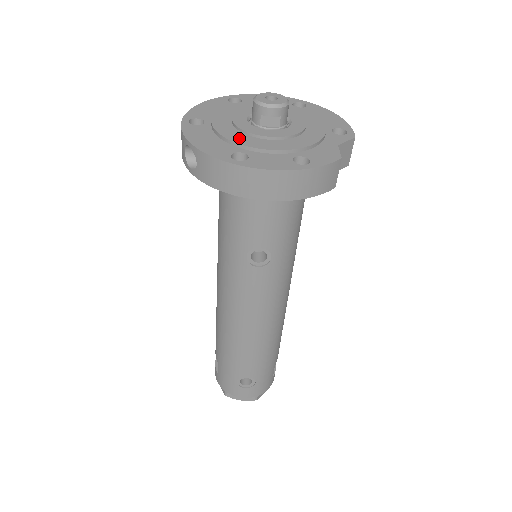
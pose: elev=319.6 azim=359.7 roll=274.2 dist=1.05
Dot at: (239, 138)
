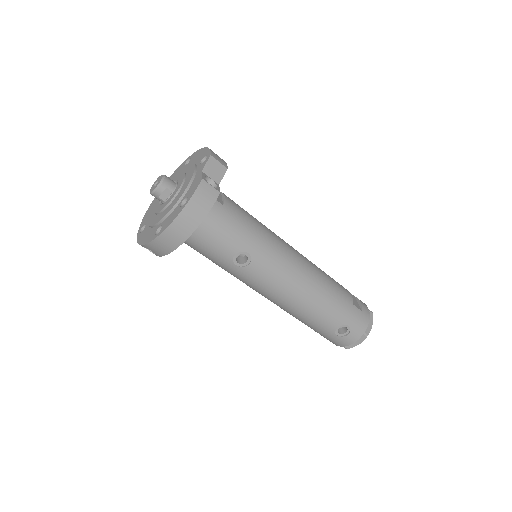
Dot at: (157, 219)
